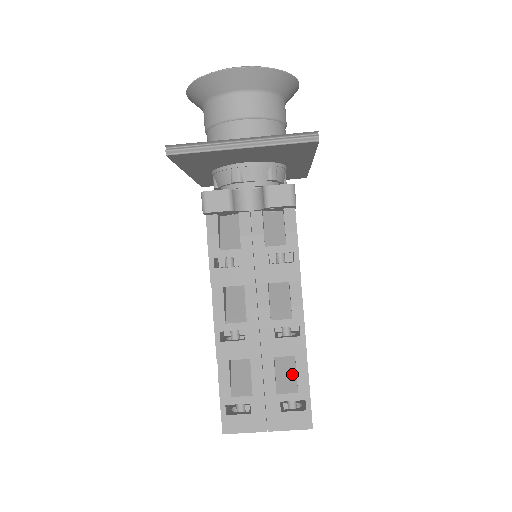
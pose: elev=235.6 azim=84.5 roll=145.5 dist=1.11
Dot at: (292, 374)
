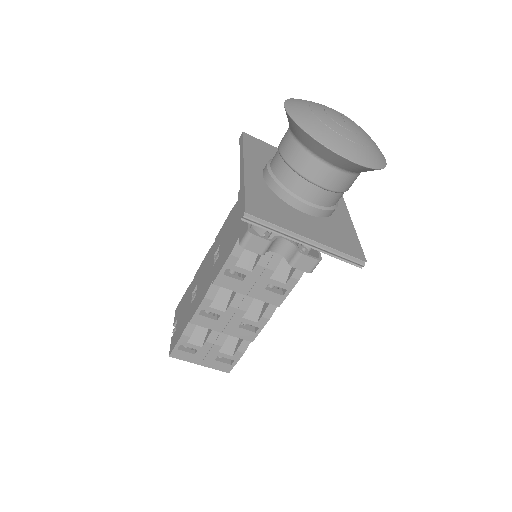
Dot at: (235, 342)
